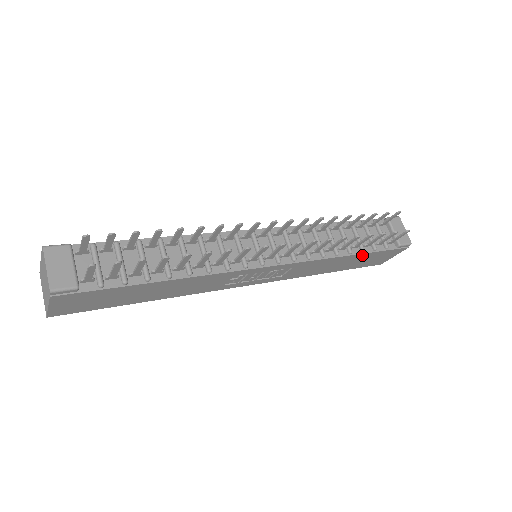
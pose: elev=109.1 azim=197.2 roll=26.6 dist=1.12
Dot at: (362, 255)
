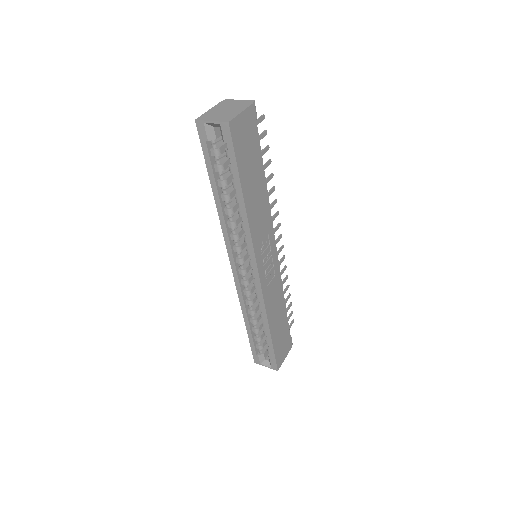
Dot at: (285, 318)
